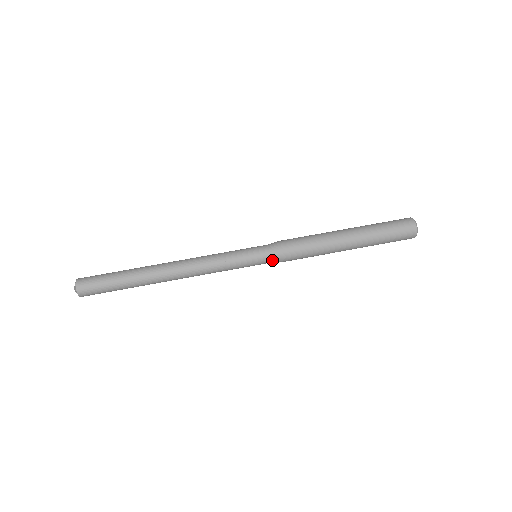
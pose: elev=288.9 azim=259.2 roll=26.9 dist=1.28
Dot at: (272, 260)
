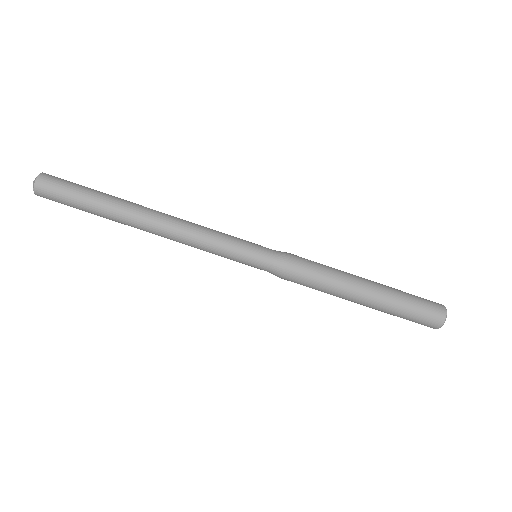
Dot at: (272, 269)
